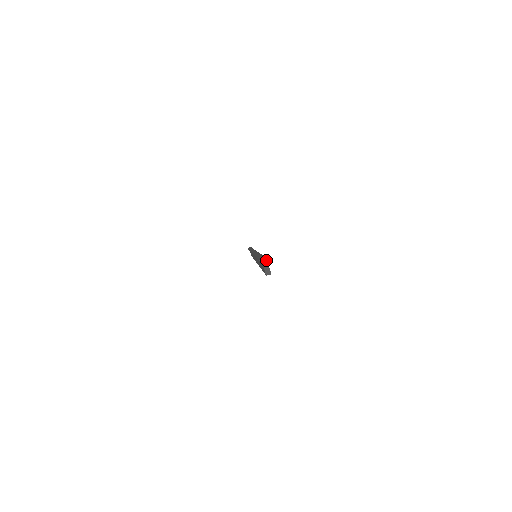
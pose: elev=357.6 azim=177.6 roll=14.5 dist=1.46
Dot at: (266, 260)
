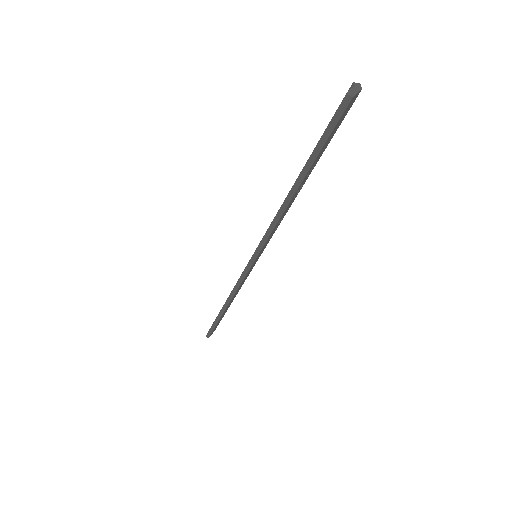
Dot at: (360, 88)
